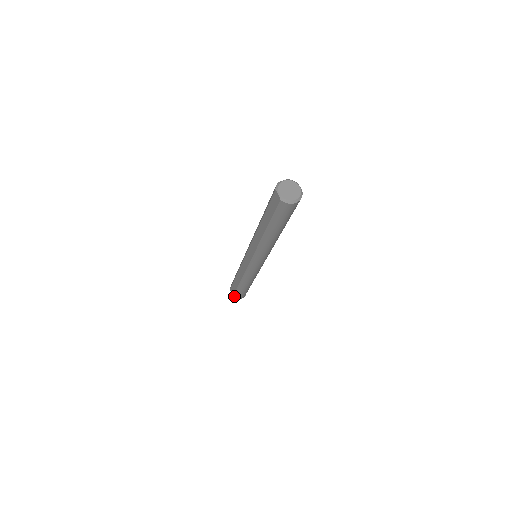
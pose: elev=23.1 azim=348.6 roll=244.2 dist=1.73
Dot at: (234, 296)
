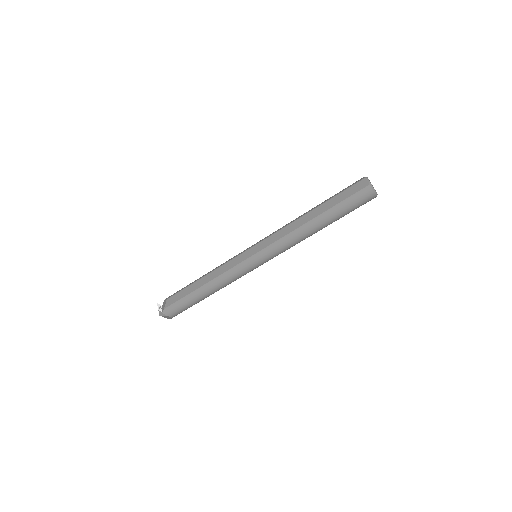
Dot at: (169, 307)
